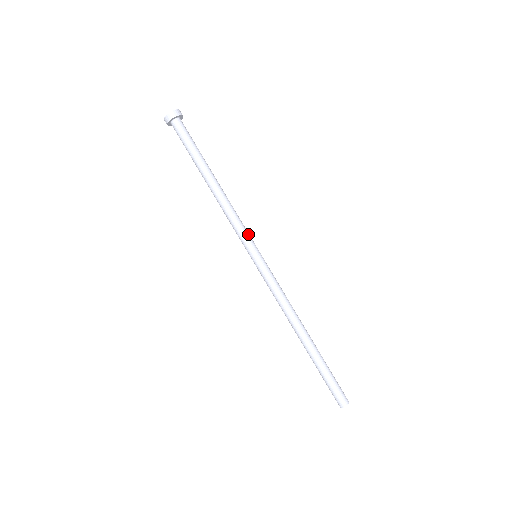
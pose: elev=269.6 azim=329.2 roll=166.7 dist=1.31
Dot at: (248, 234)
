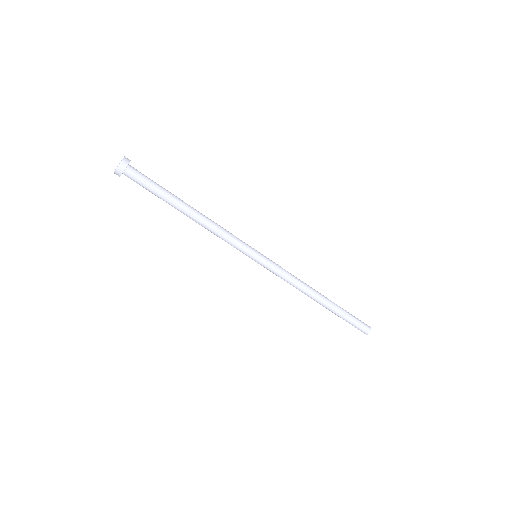
Dot at: (242, 241)
